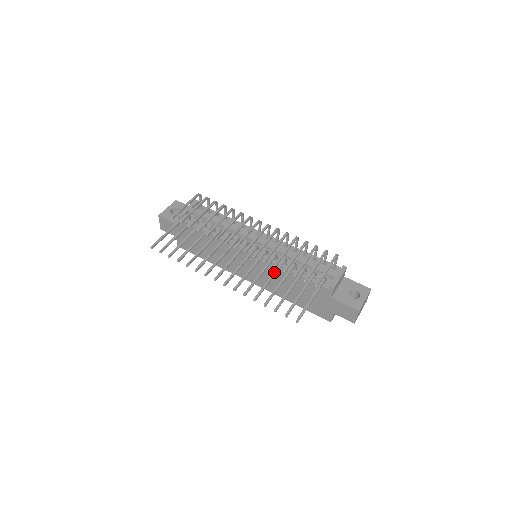
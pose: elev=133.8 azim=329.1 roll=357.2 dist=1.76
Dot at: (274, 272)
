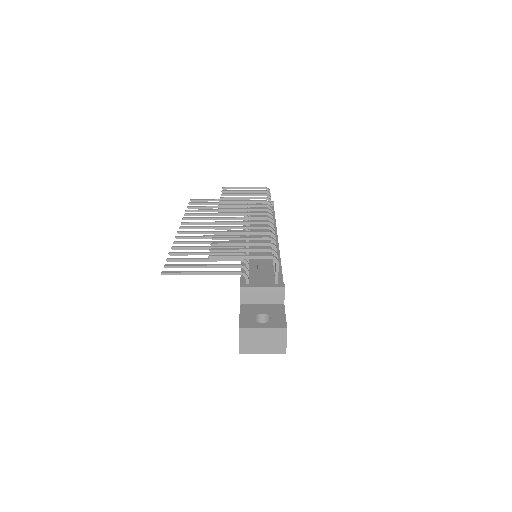
Dot at: (219, 246)
